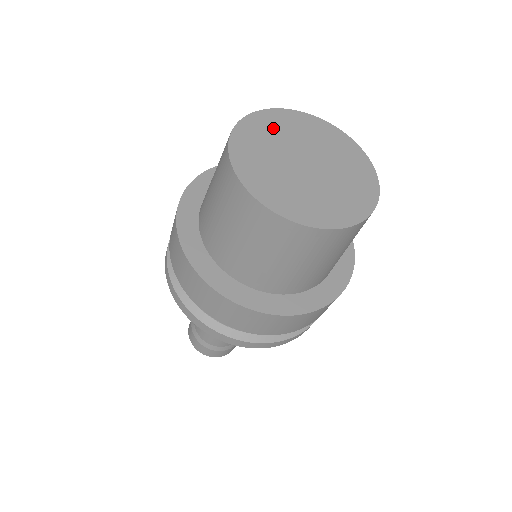
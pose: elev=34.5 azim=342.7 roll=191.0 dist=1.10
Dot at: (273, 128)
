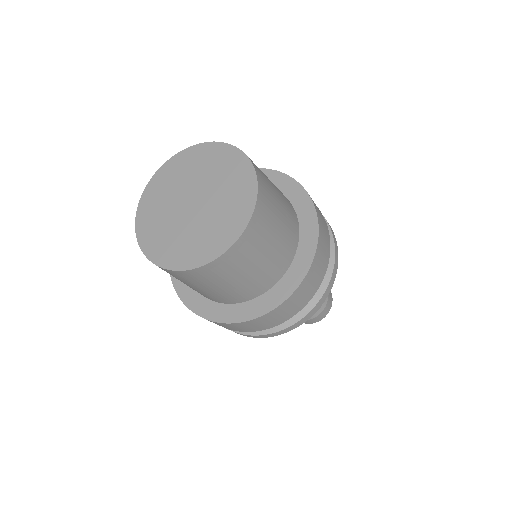
Dot at: (156, 202)
